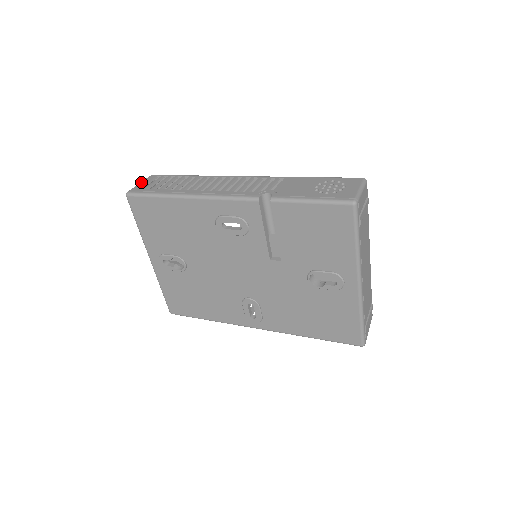
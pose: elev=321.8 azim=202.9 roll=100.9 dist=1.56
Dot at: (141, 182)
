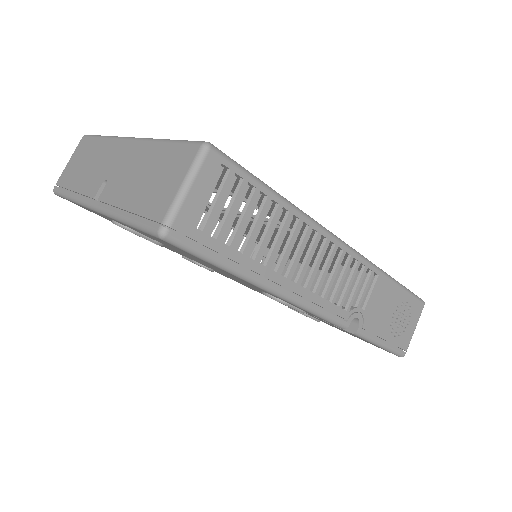
Dot at: (192, 187)
